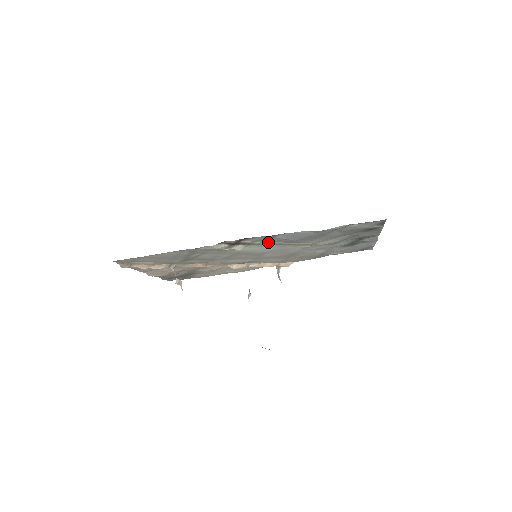
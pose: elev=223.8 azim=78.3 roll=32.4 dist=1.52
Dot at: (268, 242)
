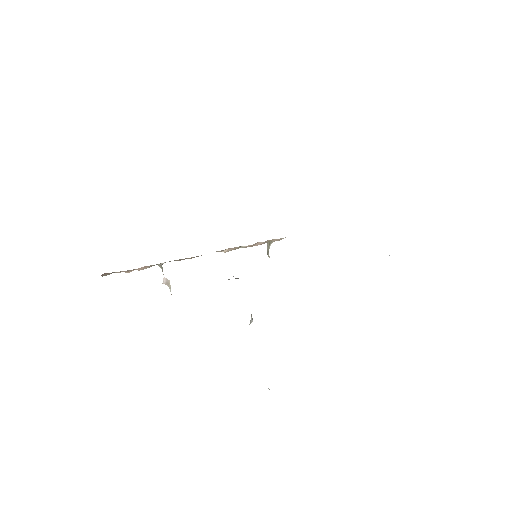
Dot at: occluded
